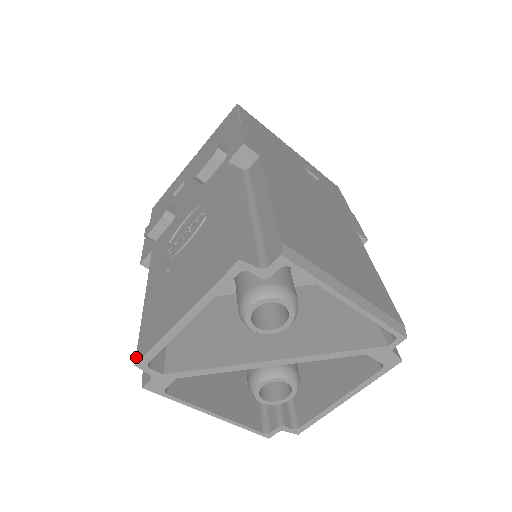
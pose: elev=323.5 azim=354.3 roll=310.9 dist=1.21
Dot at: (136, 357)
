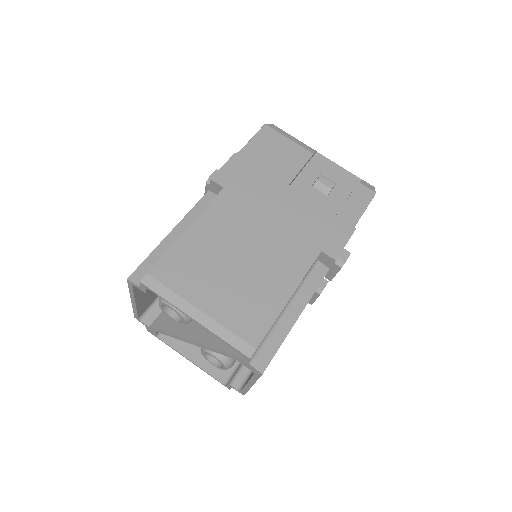
Dot at: occluded
